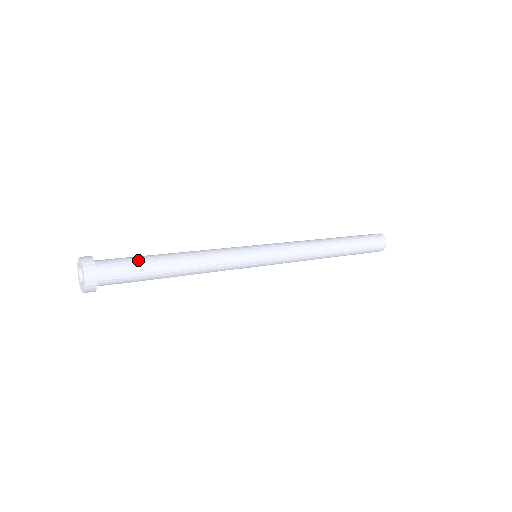
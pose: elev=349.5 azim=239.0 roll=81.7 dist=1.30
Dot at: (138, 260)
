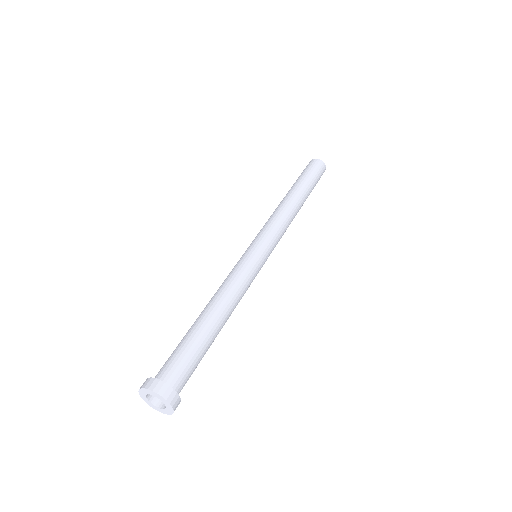
Dot at: (190, 346)
